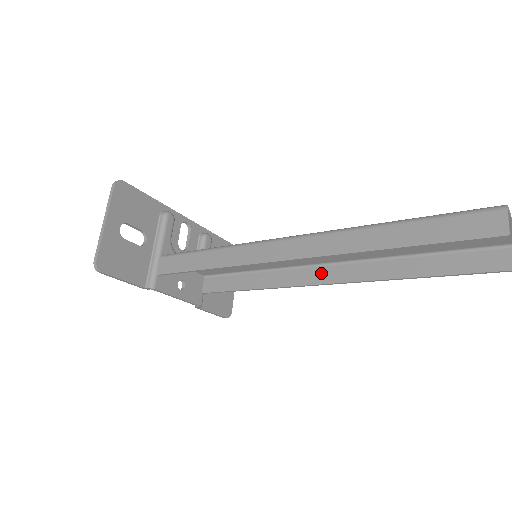
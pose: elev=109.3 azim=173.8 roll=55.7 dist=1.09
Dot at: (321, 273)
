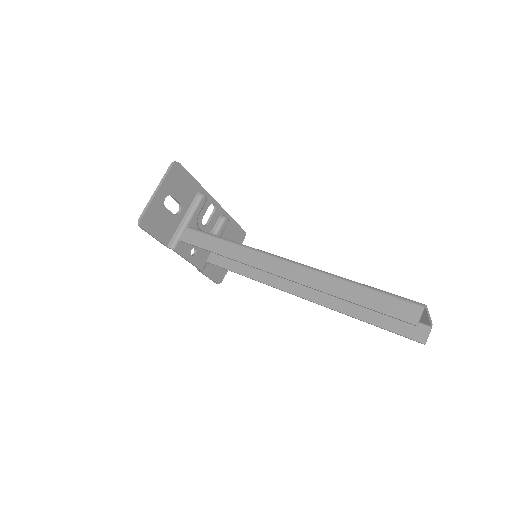
Dot at: (297, 287)
